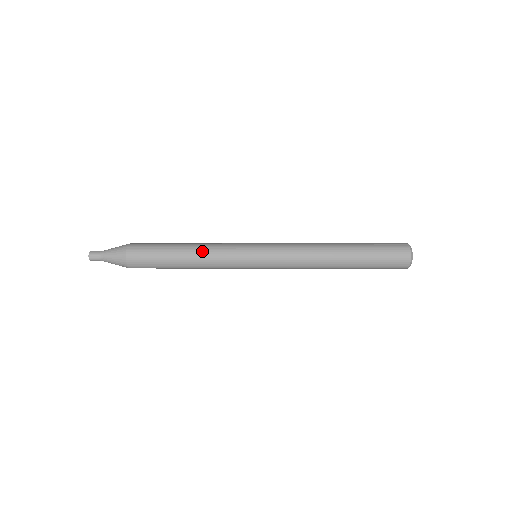
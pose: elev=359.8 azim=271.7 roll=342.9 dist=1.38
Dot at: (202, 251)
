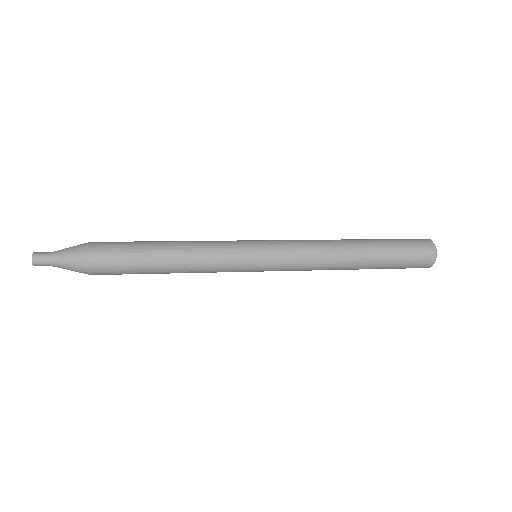
Dot at: (190, 242)
